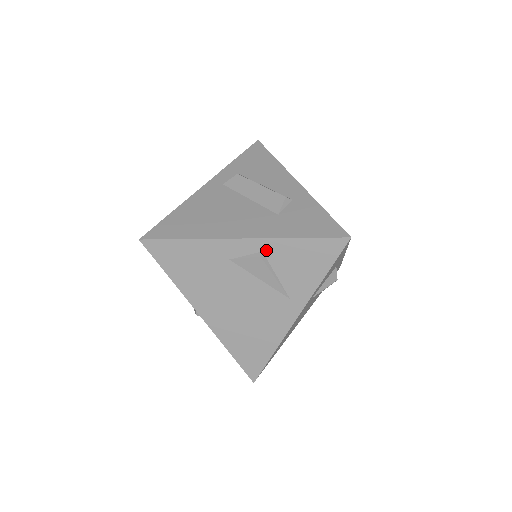
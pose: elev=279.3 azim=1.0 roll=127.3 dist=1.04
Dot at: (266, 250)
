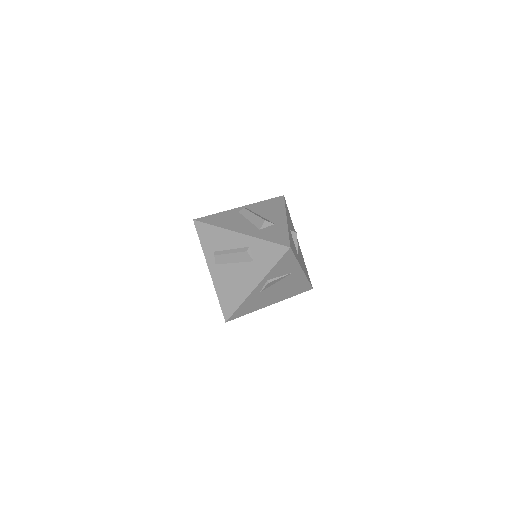
Dot at: (268, 279)
